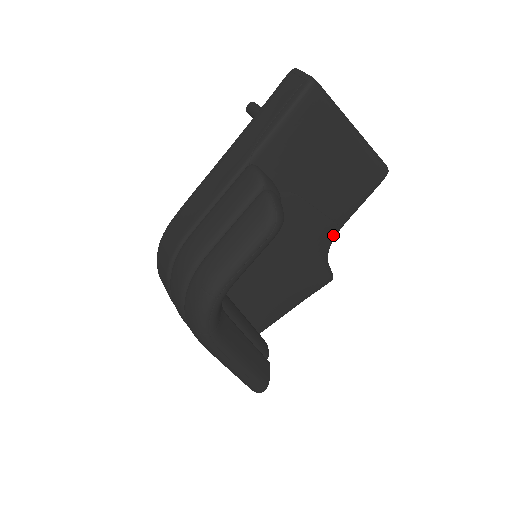
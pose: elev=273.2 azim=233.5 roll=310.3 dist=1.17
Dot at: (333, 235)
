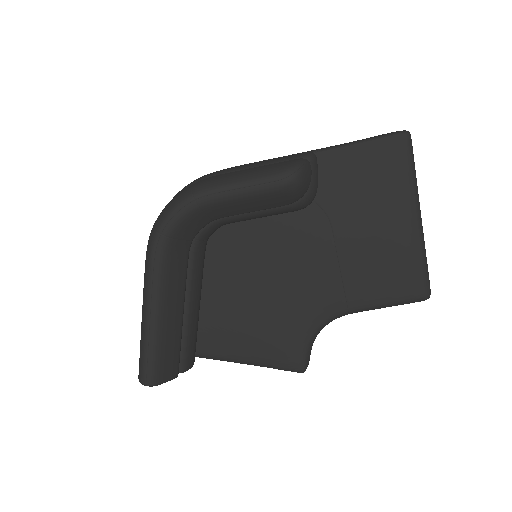
Dot at: (335, 311)
